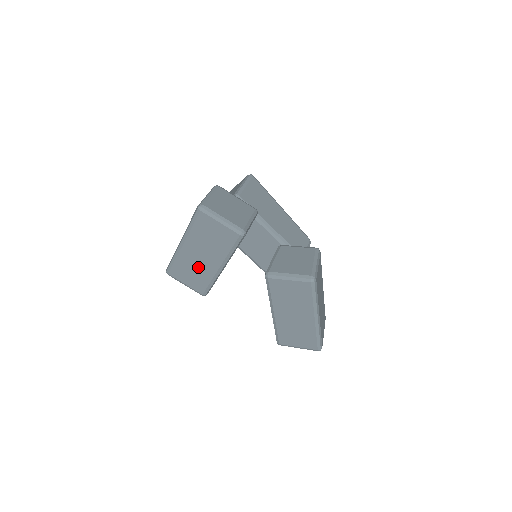
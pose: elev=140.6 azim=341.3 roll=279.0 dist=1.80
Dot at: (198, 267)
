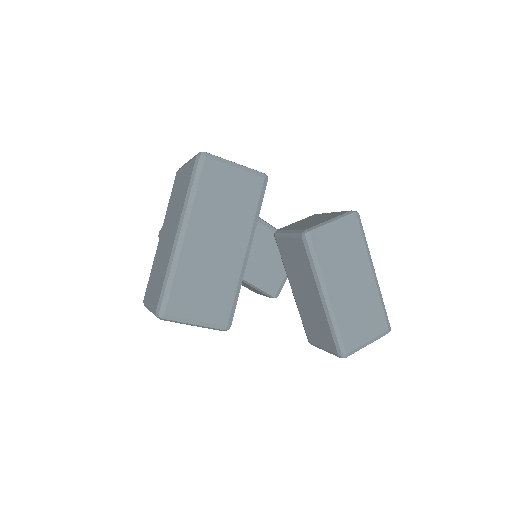
Dot at: (214, 269)
